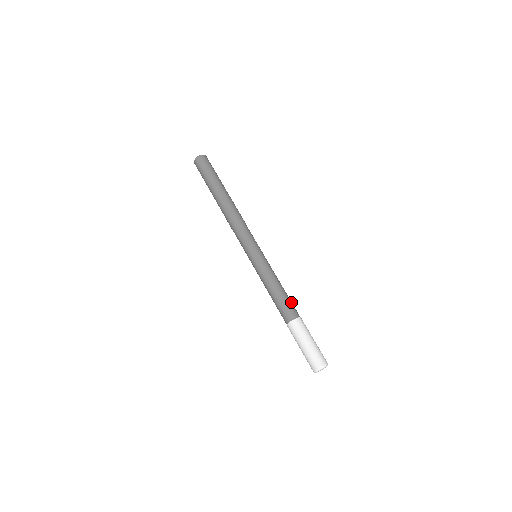
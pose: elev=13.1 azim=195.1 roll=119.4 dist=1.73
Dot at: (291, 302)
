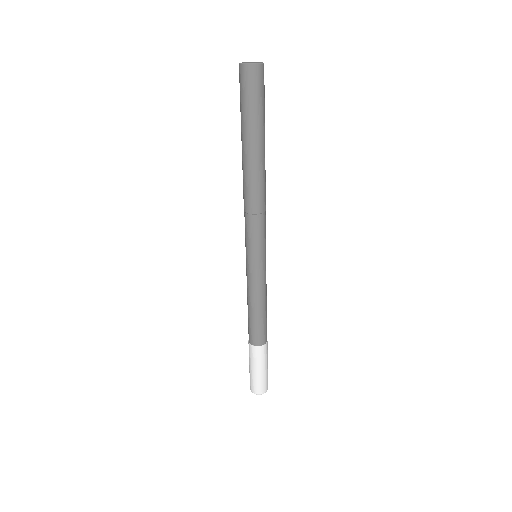
Dot at: (258, 328)
